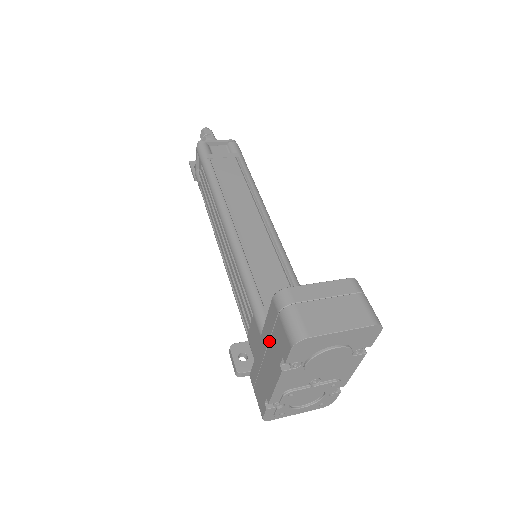
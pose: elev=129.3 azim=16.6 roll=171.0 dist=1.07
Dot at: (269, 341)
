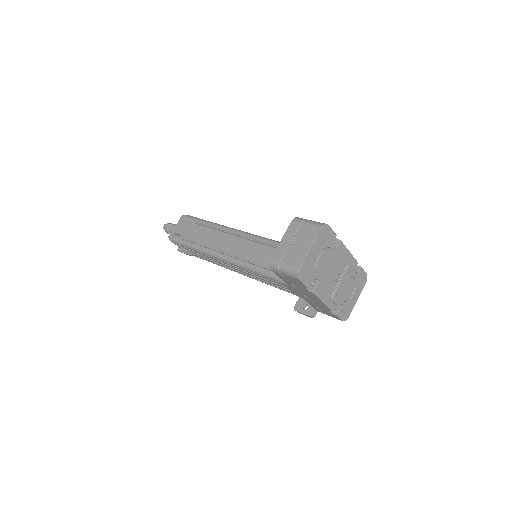
Dot at: (295, 287)
